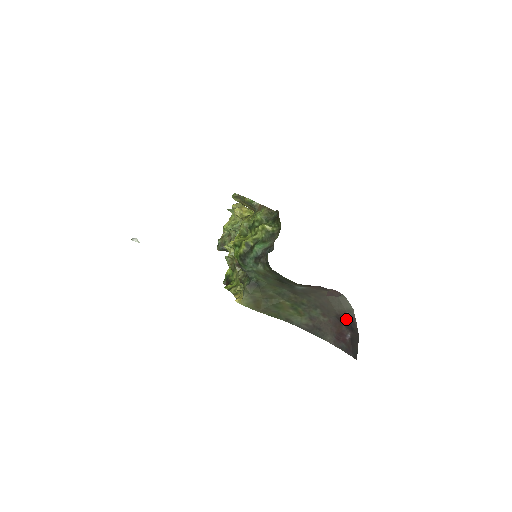
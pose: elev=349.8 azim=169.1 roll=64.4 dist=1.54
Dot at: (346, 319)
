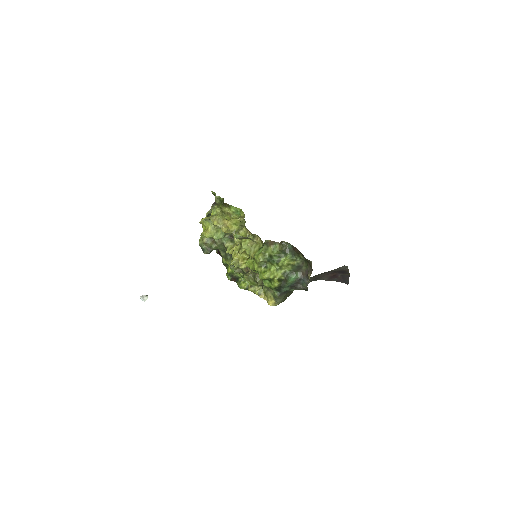
Dot at: (341, 271)
